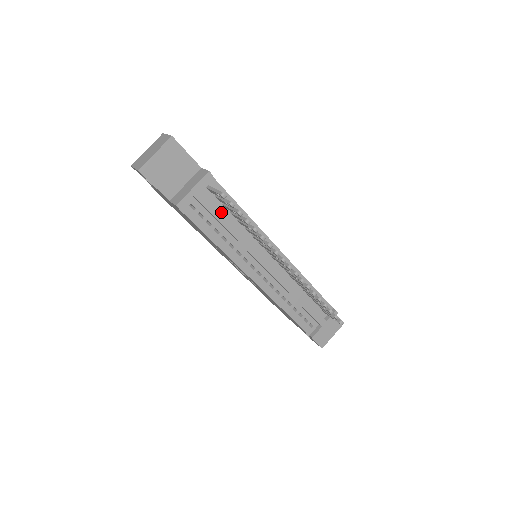
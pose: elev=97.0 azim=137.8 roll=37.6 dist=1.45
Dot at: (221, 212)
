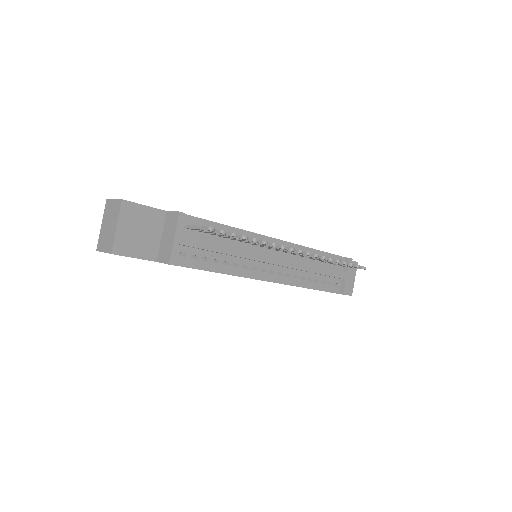
Dot at: (211, 242)
